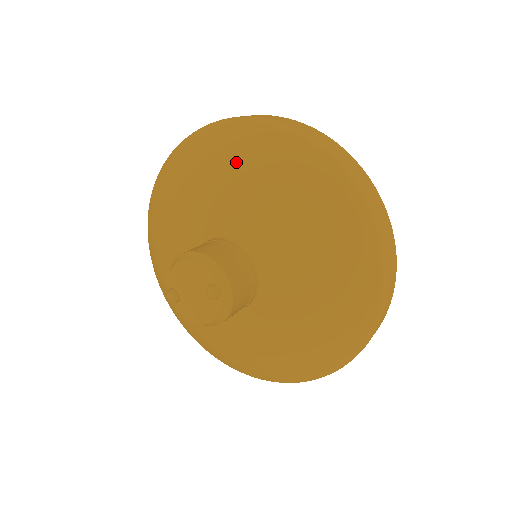
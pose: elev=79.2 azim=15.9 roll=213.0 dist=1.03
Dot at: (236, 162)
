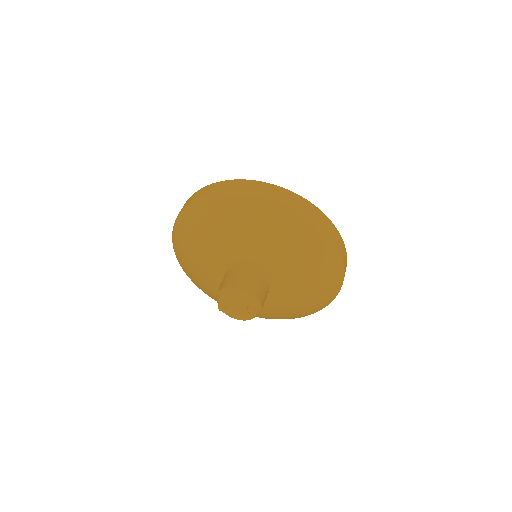
Dot at: (256, 229)
